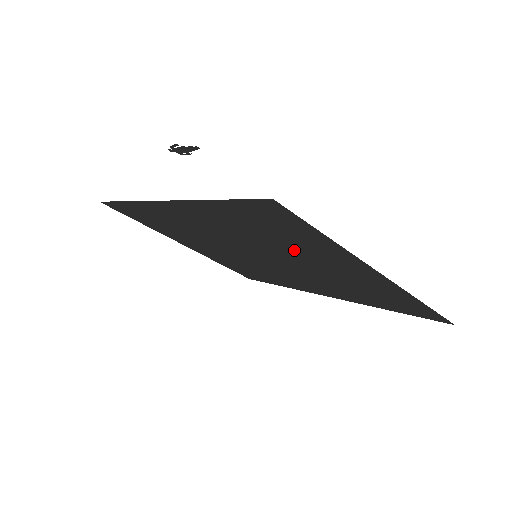
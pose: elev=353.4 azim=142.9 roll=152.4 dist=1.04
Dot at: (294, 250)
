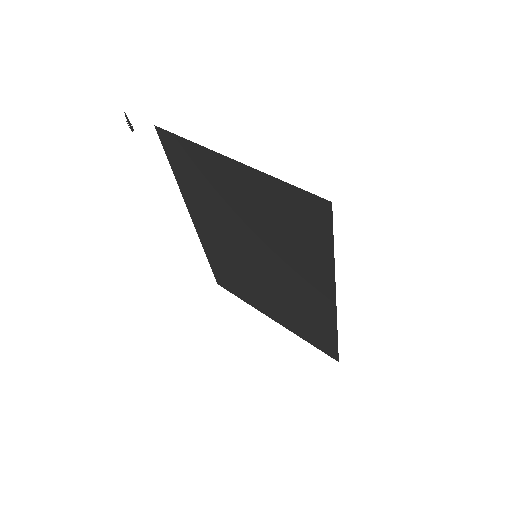
Dot at: (222, 196)
